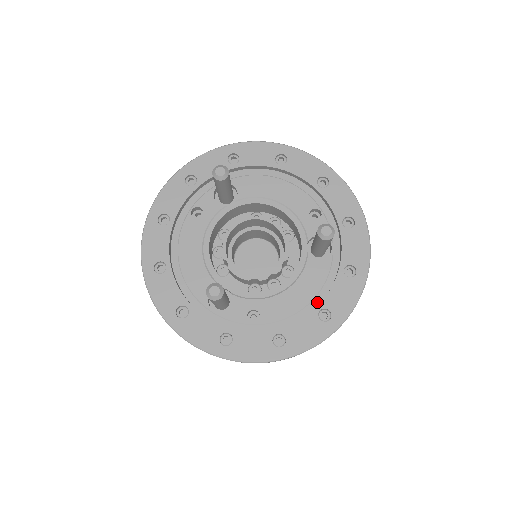
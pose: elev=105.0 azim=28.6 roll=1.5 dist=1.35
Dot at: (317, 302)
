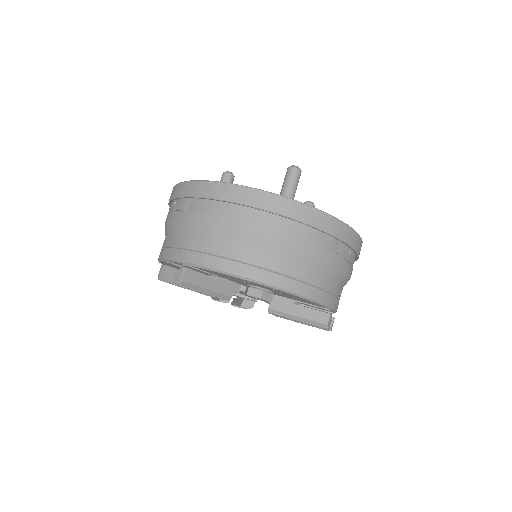
Dot at: occluded
